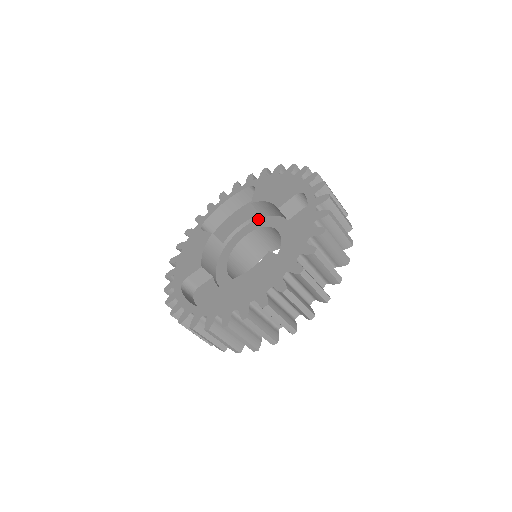
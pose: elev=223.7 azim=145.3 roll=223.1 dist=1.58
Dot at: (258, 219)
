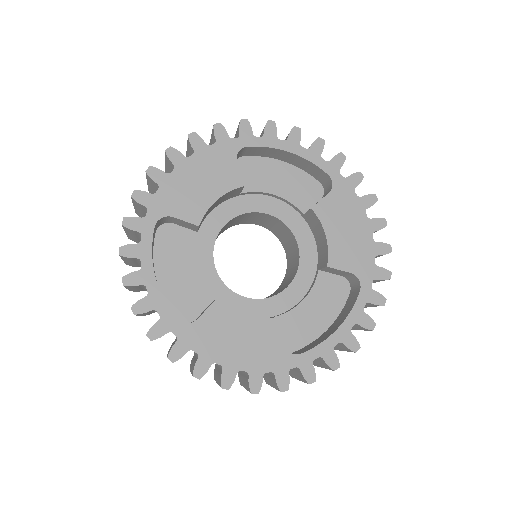
Dot at: (296, 211)
